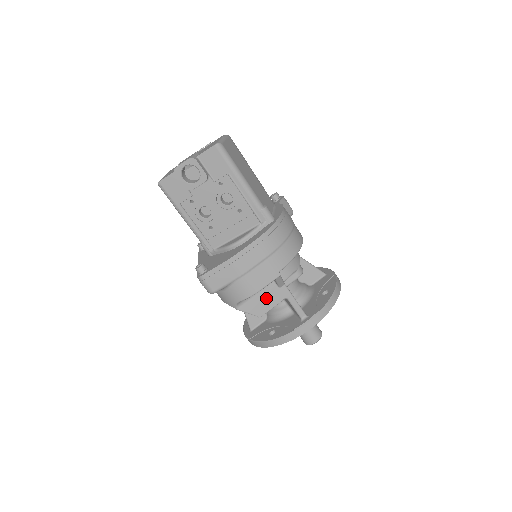
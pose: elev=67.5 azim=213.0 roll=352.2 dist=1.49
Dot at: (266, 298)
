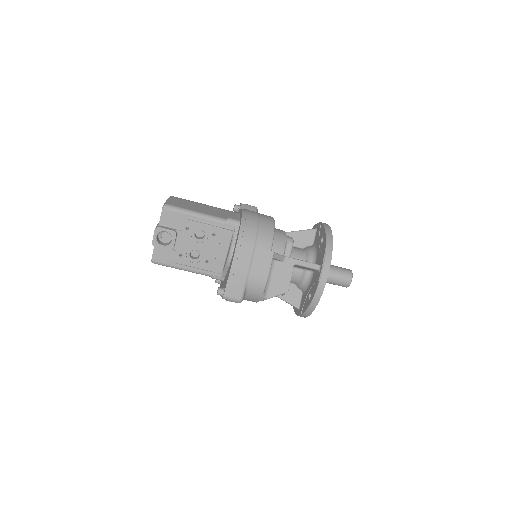
Dot at: (280, 276)
